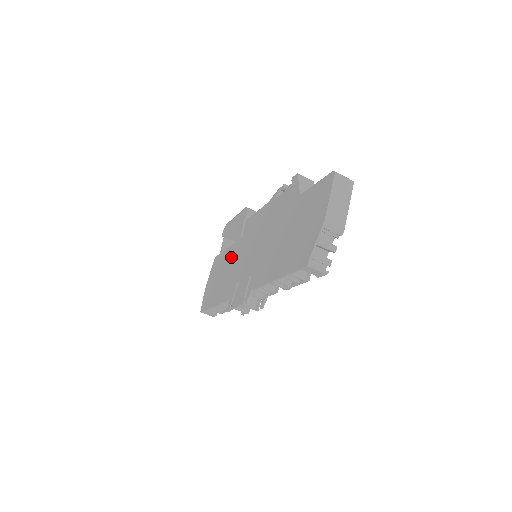
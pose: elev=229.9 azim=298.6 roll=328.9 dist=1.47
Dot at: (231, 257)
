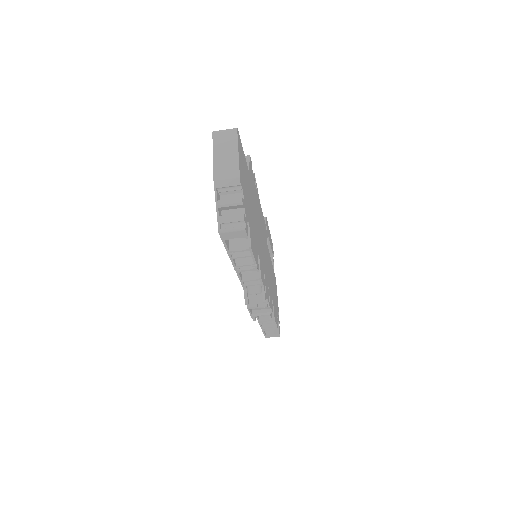
Dot at: occluded
